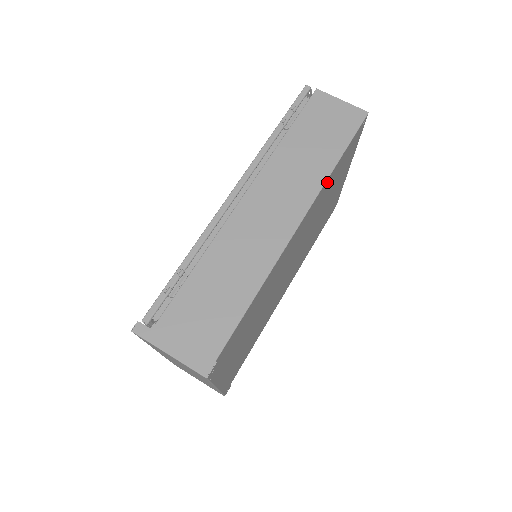
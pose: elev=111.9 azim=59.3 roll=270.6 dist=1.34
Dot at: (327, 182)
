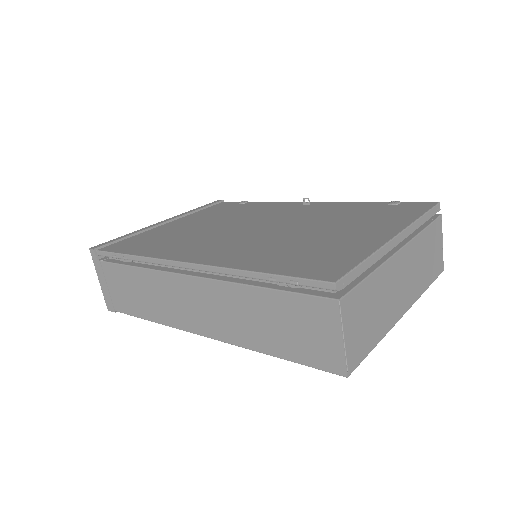
Dot at: occluded
